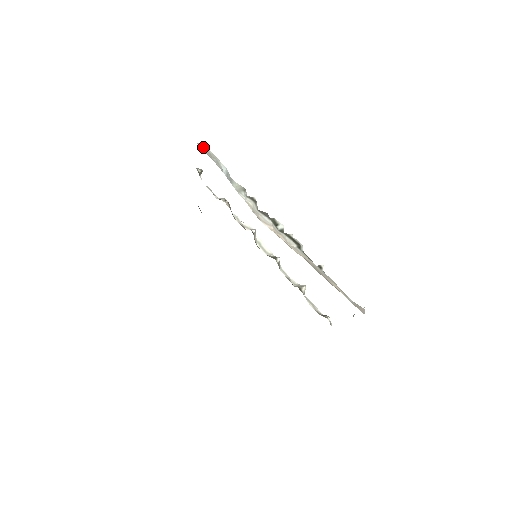
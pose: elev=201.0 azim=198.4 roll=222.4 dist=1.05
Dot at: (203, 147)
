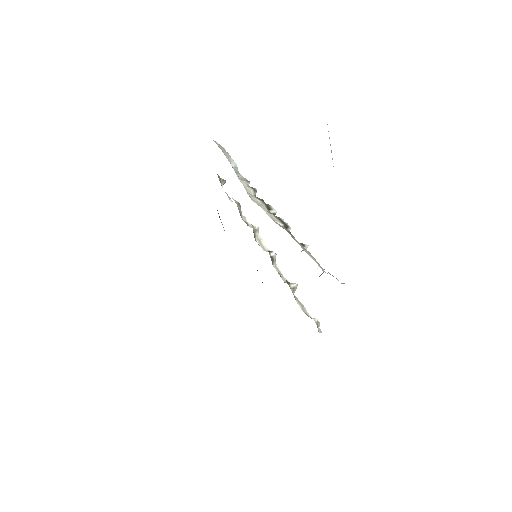
Dot at: (219, 145)
